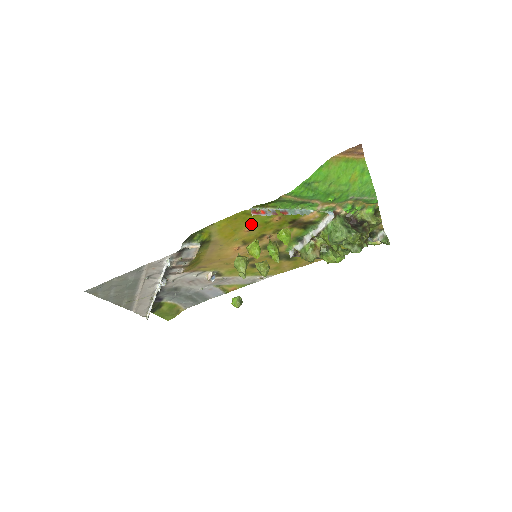
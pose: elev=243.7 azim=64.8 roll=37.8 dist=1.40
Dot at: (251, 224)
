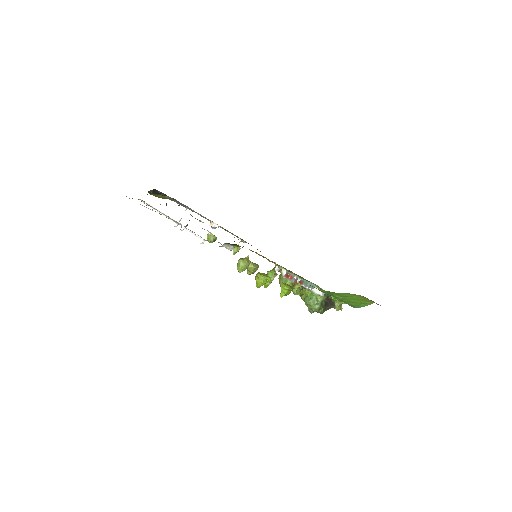
Dot at: occluded
